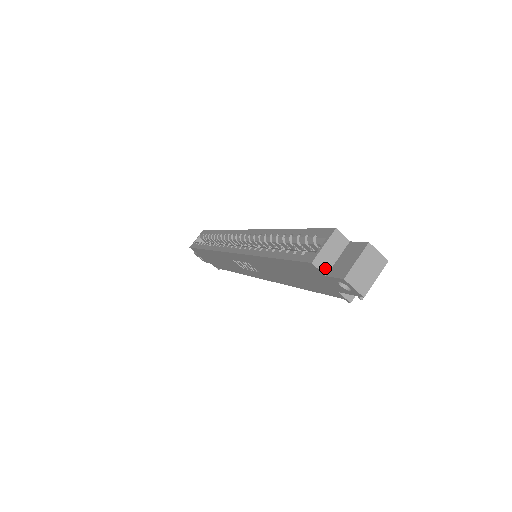
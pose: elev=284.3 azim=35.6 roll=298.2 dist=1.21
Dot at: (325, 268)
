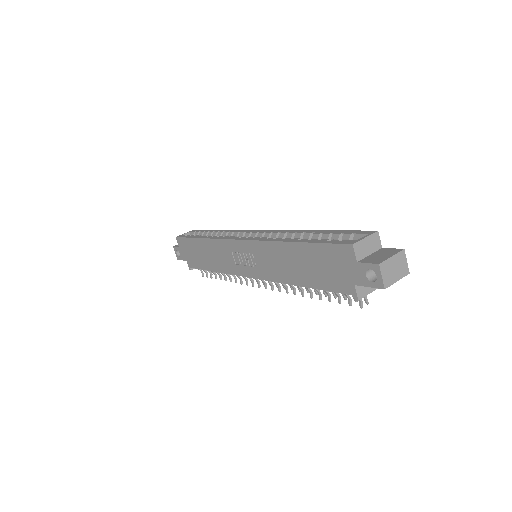
Dot at: (359, 255)
